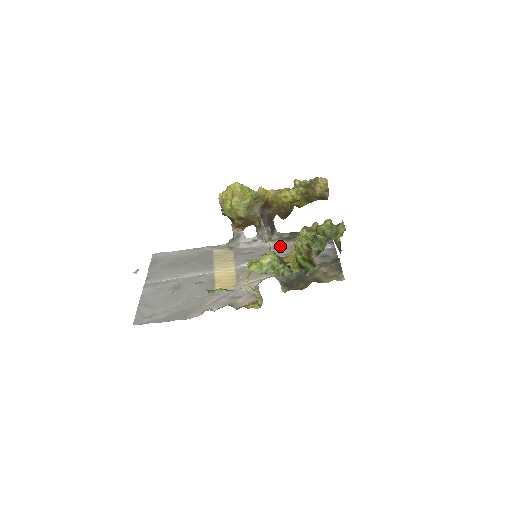
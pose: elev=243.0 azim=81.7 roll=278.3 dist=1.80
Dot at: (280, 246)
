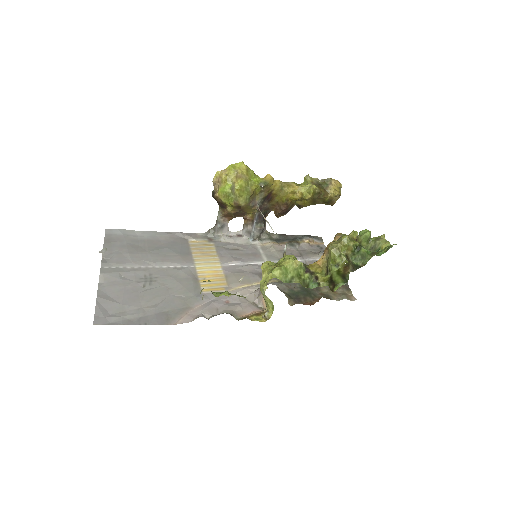
Dot at: (271, 248)
